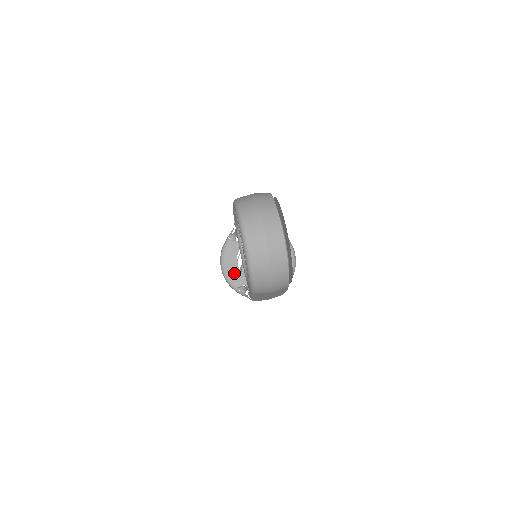
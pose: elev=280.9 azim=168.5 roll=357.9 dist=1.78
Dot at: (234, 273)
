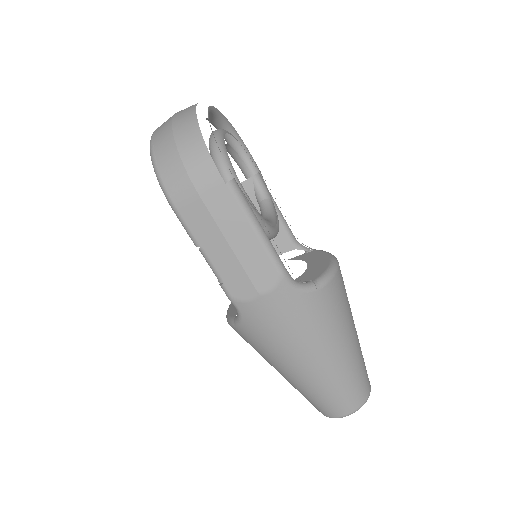
Dot at: occluded
